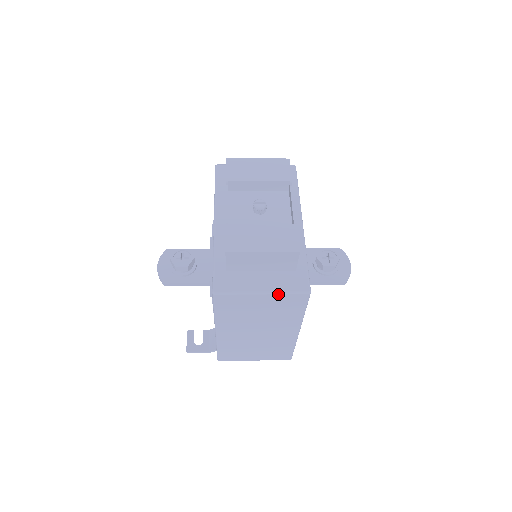
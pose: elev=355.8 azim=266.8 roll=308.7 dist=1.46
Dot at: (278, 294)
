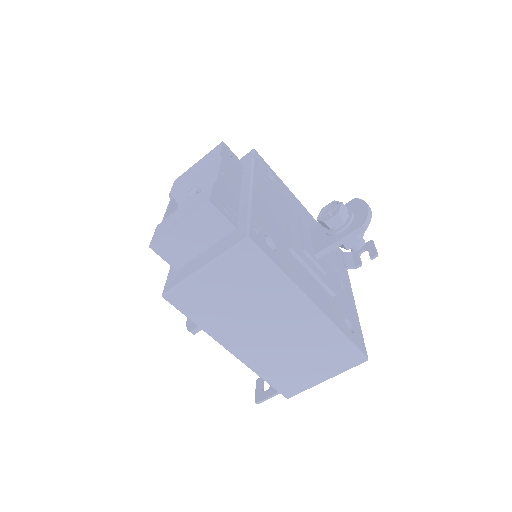
Dot at: (218, 261)
